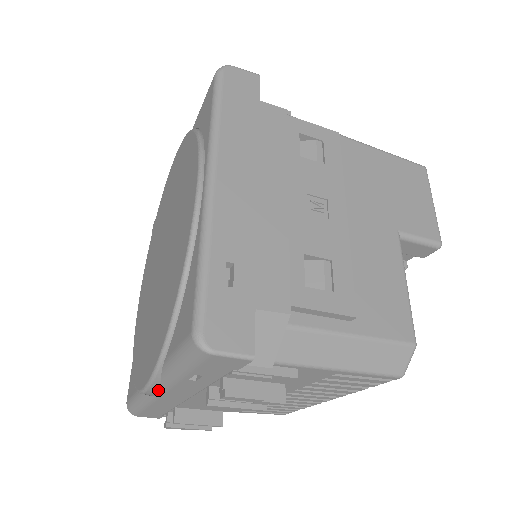
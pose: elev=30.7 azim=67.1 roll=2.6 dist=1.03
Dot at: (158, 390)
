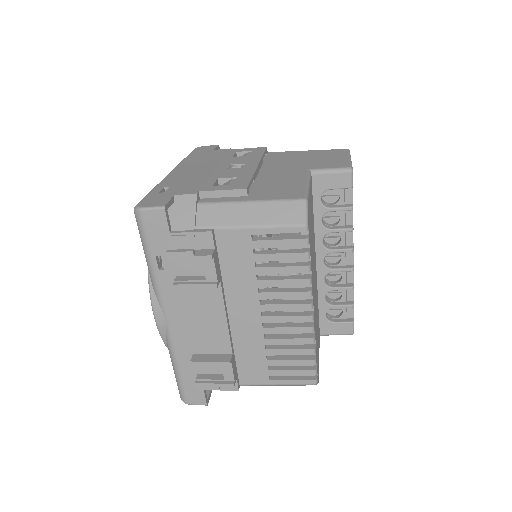
Dot at: (160, 310)
